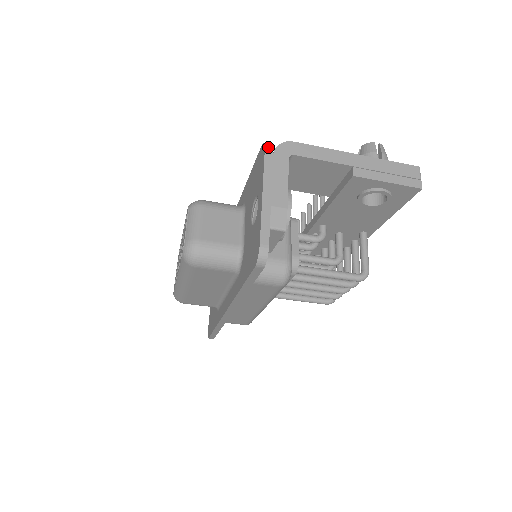
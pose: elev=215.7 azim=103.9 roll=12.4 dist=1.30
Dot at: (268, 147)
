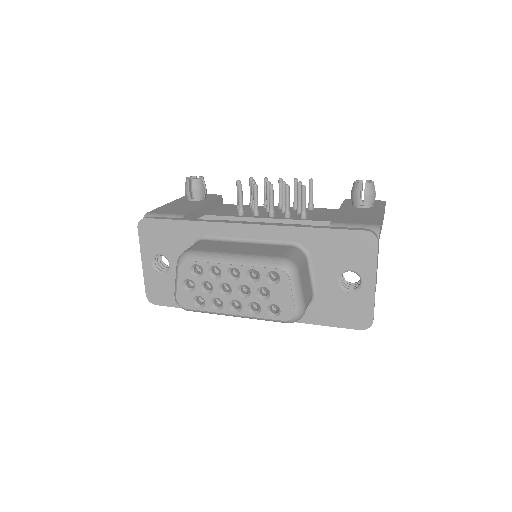
Dot at: (378, 241)
